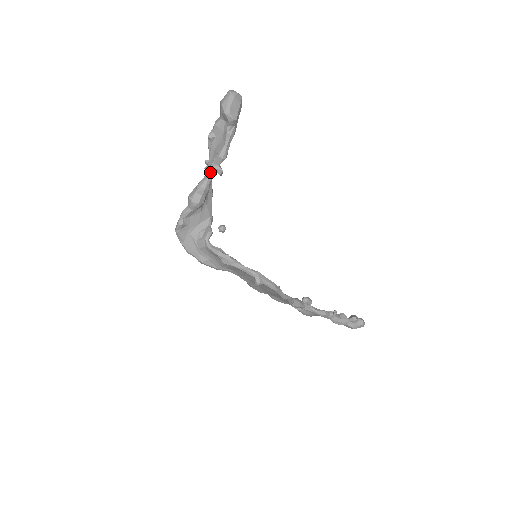
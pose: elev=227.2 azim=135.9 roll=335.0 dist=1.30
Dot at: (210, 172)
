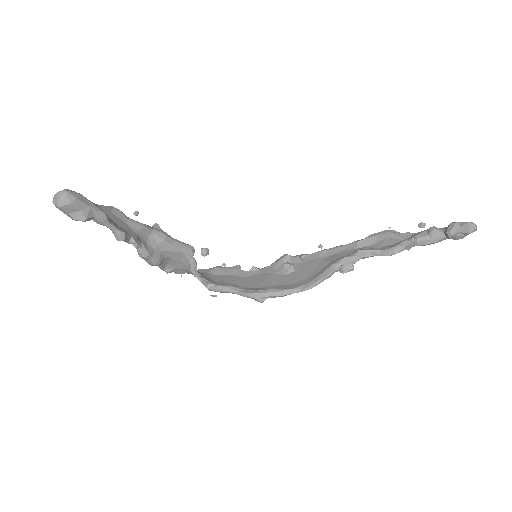
Dot at: occluded
